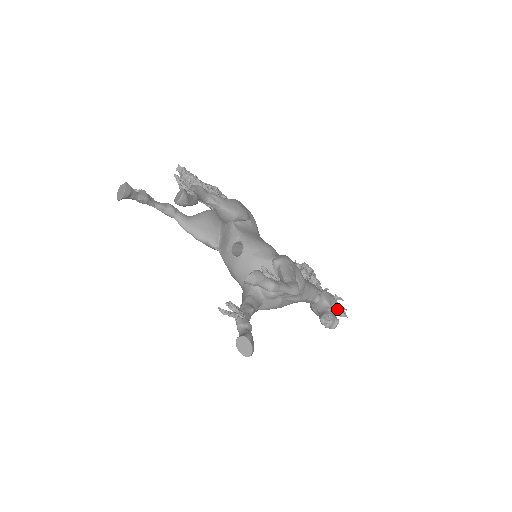
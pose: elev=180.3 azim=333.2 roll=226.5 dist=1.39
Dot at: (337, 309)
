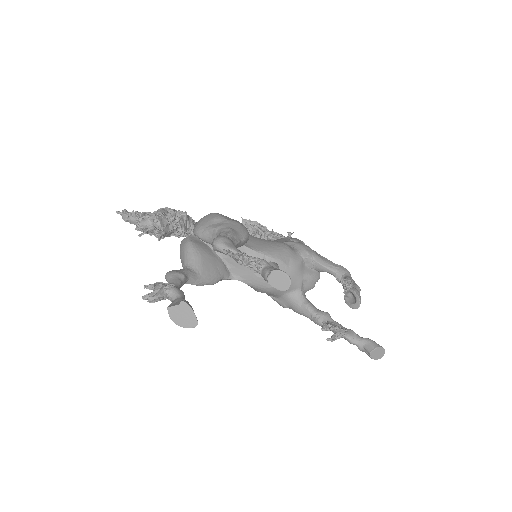
Dot at: occluded
